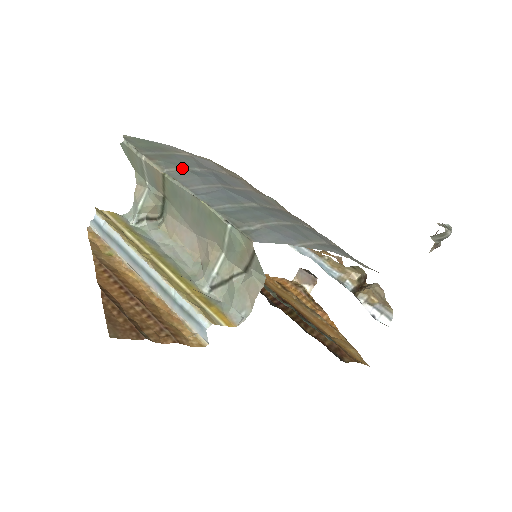
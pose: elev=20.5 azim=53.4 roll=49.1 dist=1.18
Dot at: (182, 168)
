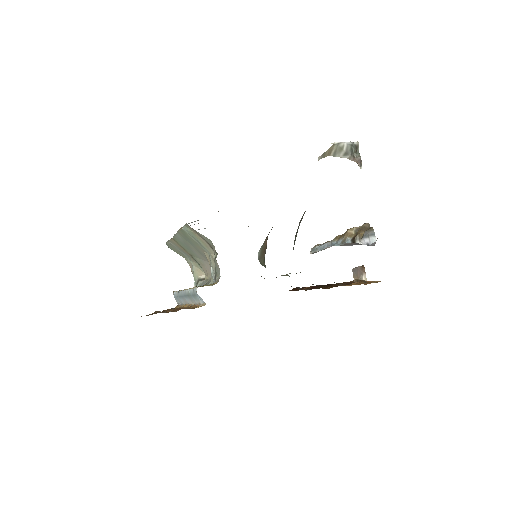
Dot at: occluded
